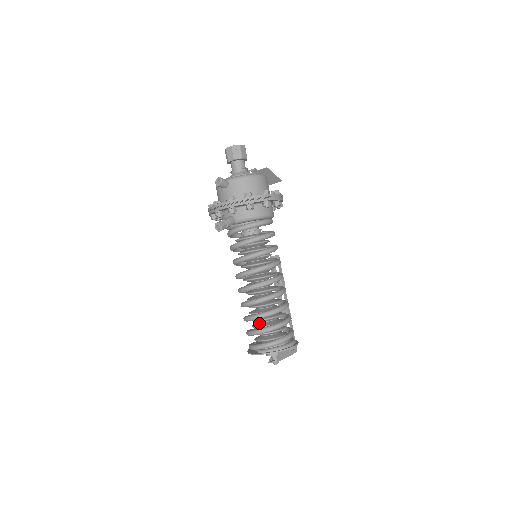
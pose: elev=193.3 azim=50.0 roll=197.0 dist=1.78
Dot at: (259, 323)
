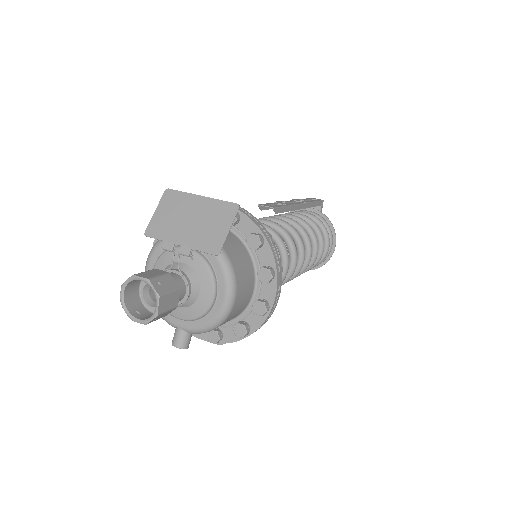
Dot at: occluded
